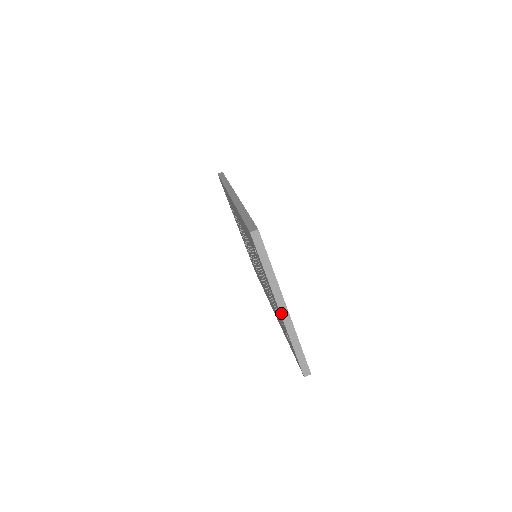
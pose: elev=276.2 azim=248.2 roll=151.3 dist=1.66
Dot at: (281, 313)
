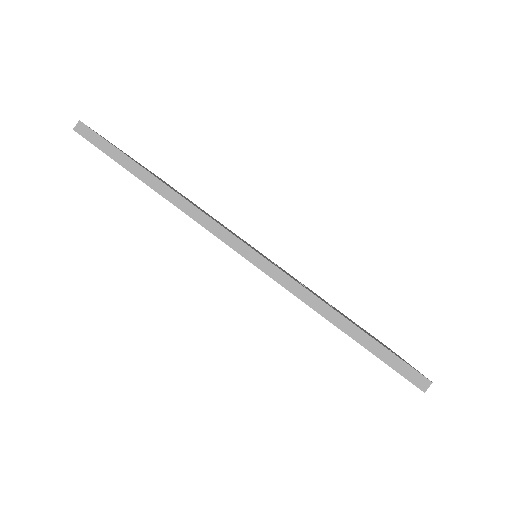
Dot at: occluded
